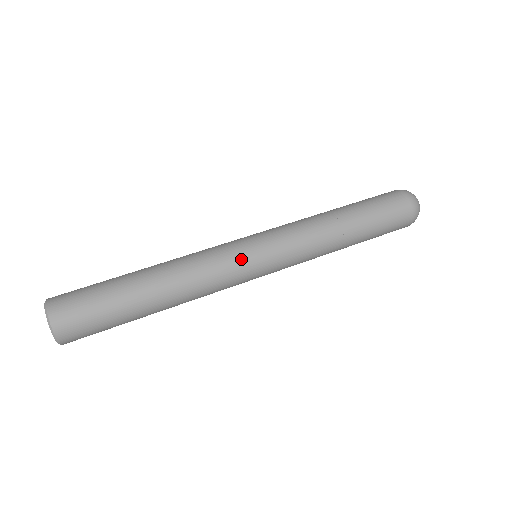
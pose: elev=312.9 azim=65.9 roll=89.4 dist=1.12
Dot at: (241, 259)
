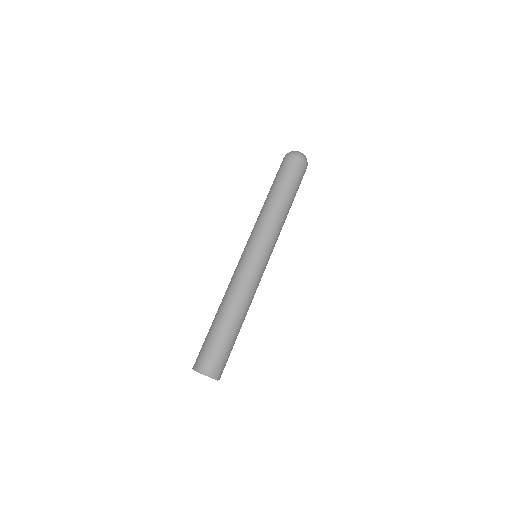
Dot at: (250, 264)
